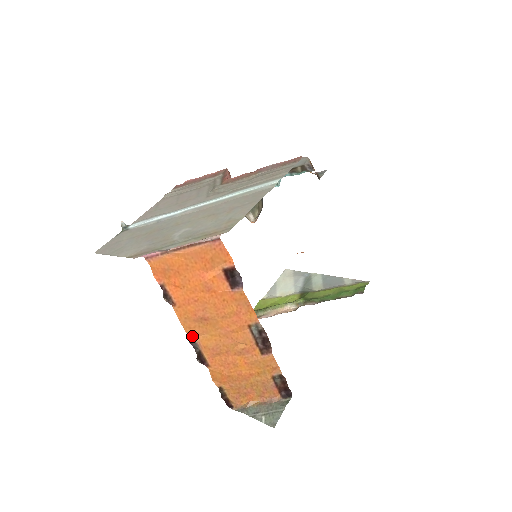
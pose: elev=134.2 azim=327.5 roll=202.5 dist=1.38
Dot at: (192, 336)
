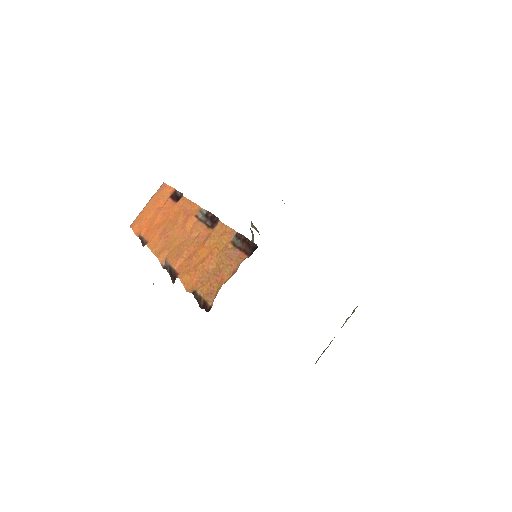
Dot at: (163, 260)
